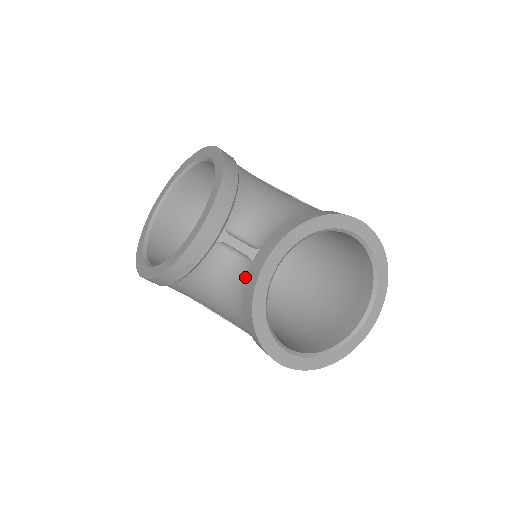
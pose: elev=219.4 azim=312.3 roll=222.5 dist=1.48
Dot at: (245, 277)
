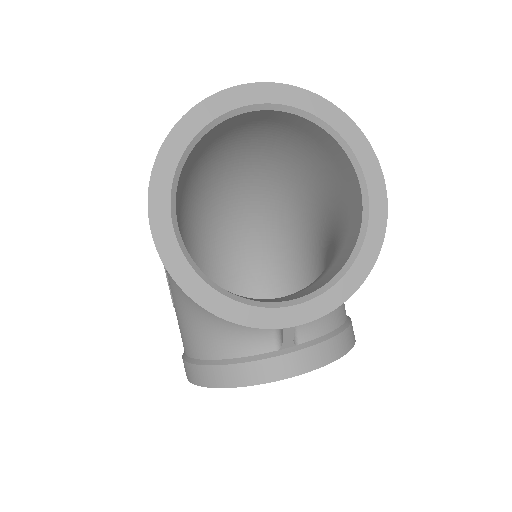
Dot at: (257, 349)
